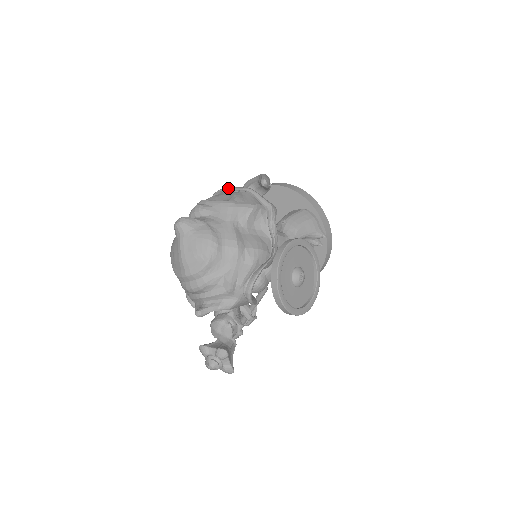
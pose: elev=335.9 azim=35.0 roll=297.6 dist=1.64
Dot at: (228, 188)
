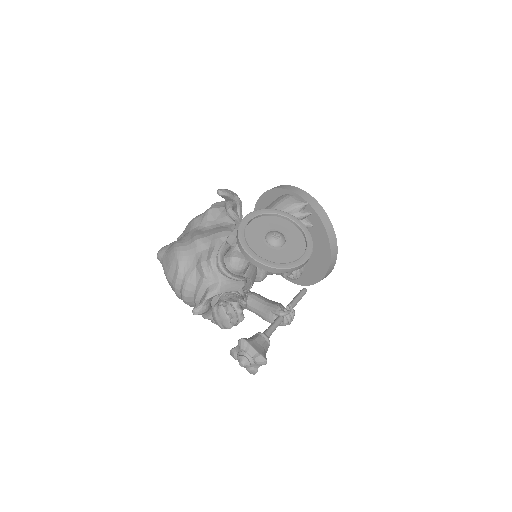
Dot at: occluded
